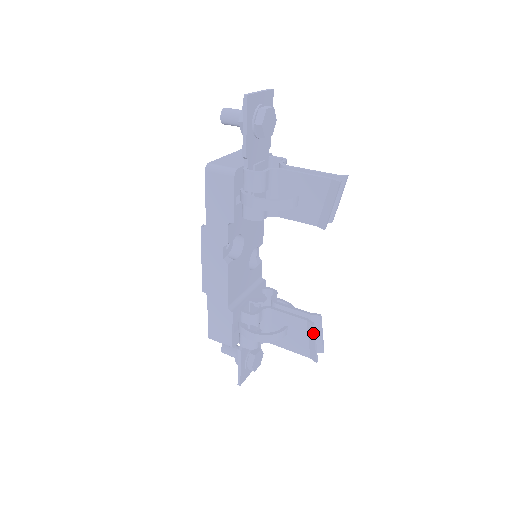
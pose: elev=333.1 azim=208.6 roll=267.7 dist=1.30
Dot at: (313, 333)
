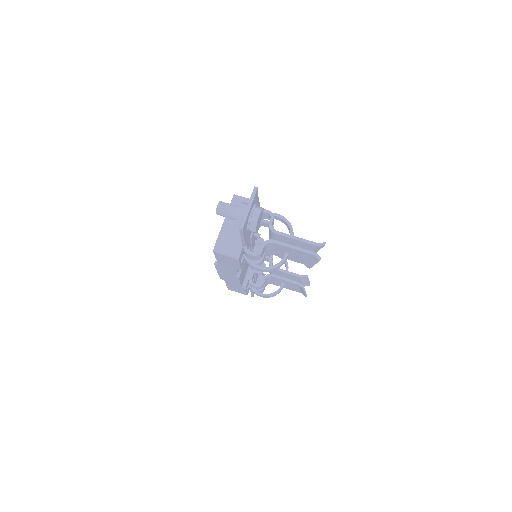
Dot at: (303, 290)
